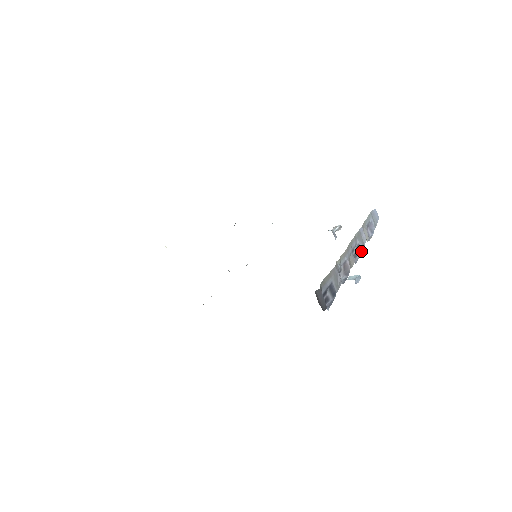
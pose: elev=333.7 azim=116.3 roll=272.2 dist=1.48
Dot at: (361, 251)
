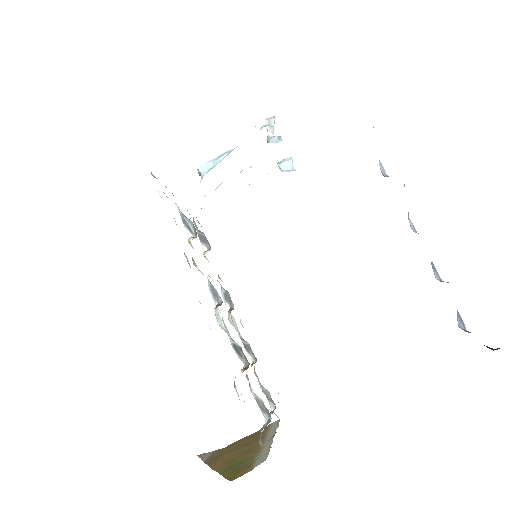
Dot at: occluded
